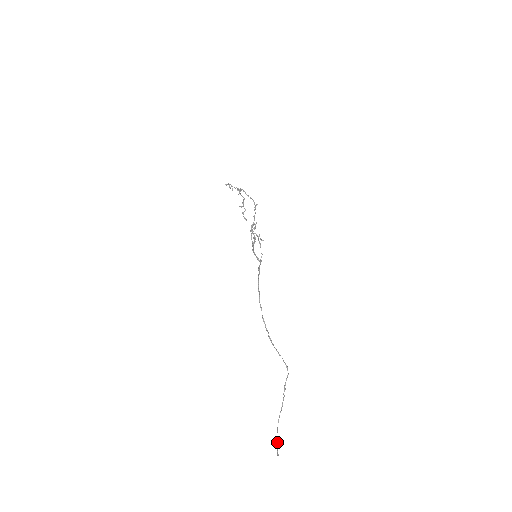
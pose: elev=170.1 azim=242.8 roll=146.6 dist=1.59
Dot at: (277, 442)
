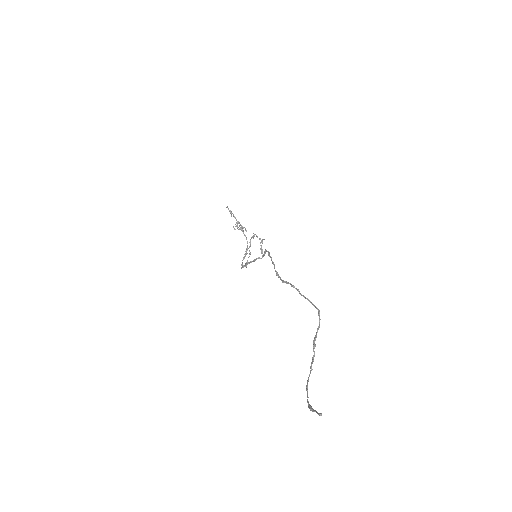
Dot at: (311, 406)
